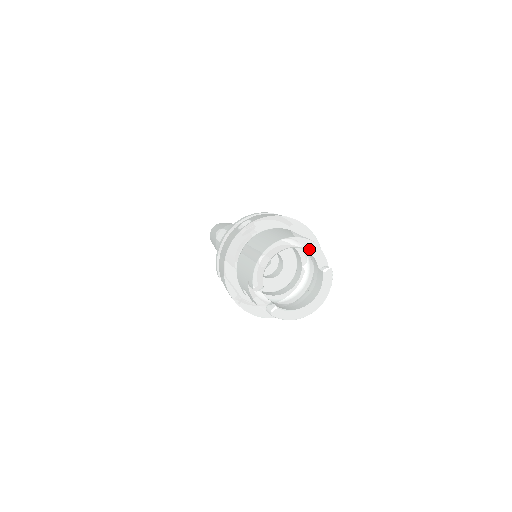
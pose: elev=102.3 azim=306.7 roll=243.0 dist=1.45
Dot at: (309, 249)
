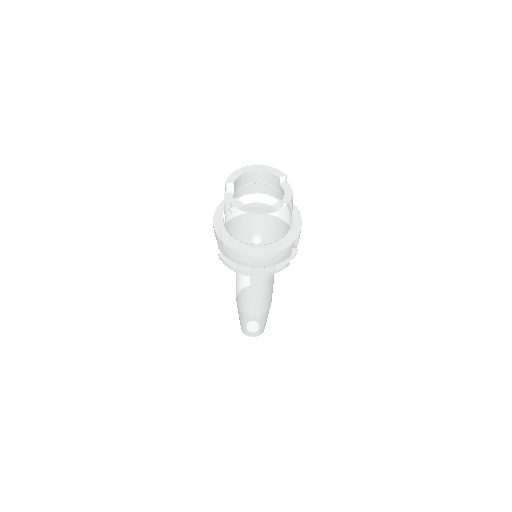
Dot at: (279, 175)
